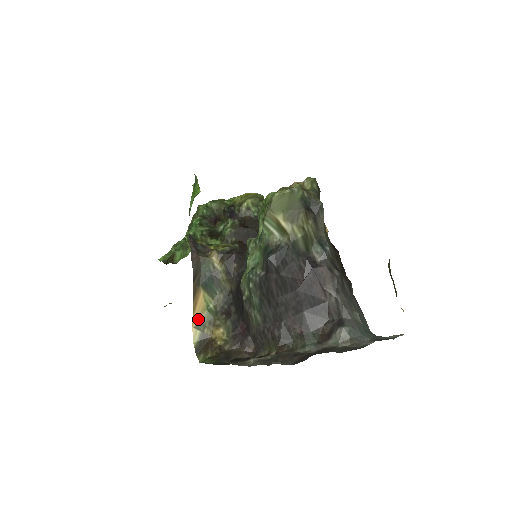
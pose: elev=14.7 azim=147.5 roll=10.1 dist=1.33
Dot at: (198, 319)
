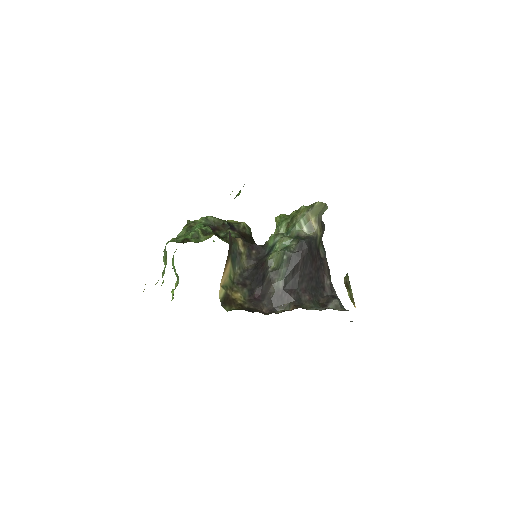
Dot at: (224, 281)
